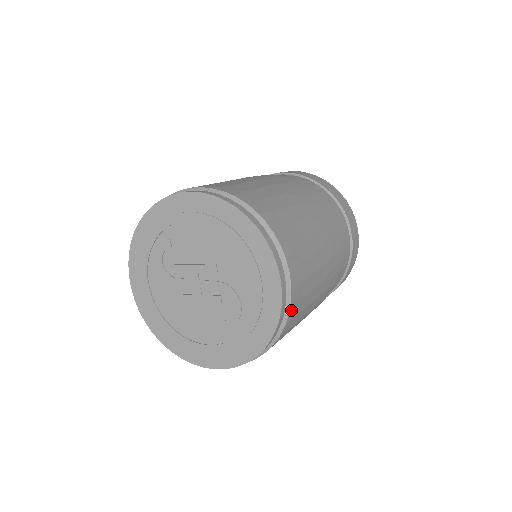
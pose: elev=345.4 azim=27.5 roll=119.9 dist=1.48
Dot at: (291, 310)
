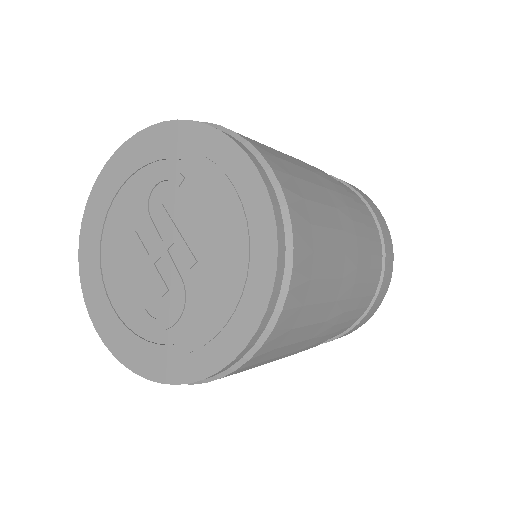
Dot at: occluded
